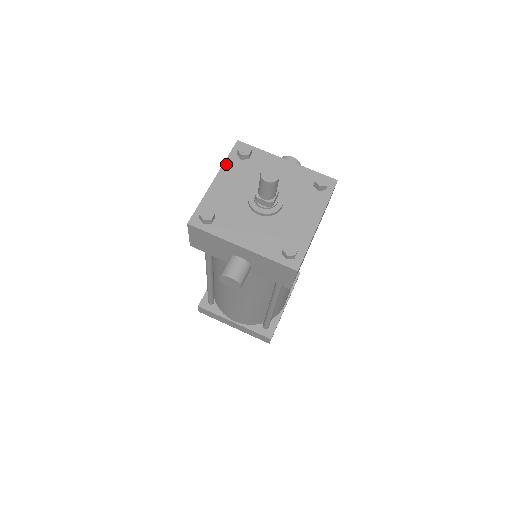
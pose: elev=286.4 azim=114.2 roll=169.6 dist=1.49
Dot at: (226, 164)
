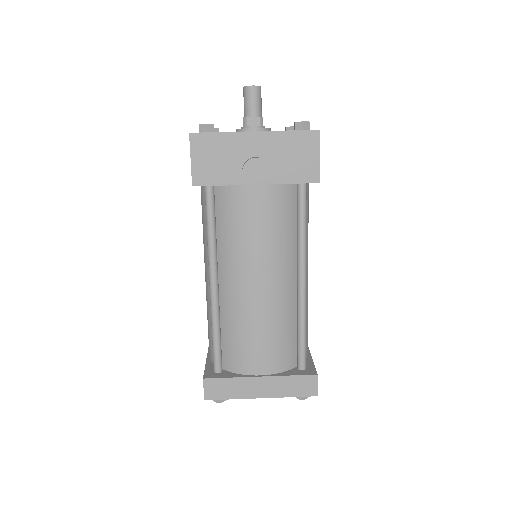
Dot at: occluded
